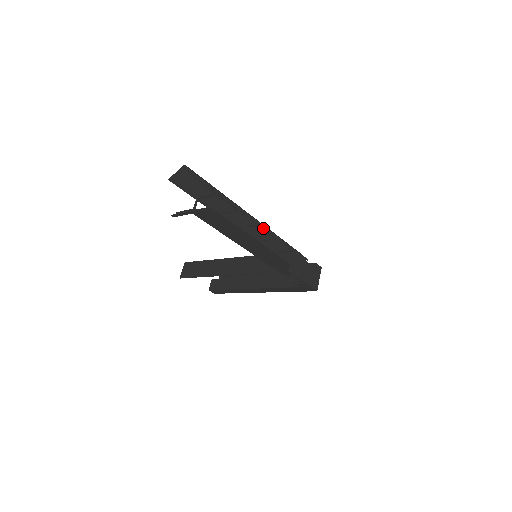
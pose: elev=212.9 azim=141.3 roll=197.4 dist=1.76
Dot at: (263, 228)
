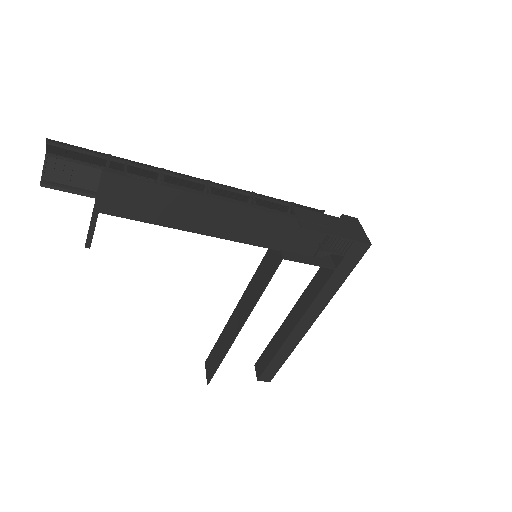
Dot at: (218, 186)
